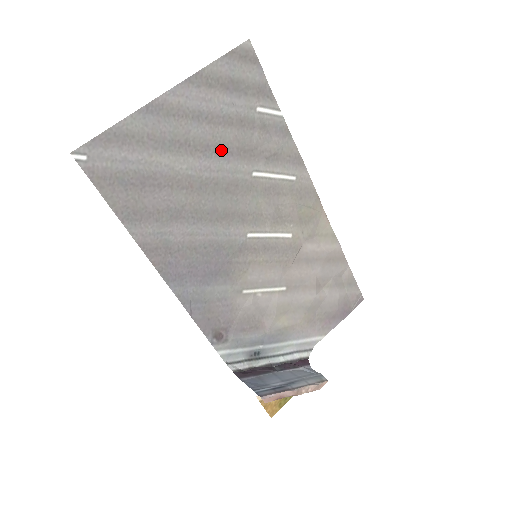
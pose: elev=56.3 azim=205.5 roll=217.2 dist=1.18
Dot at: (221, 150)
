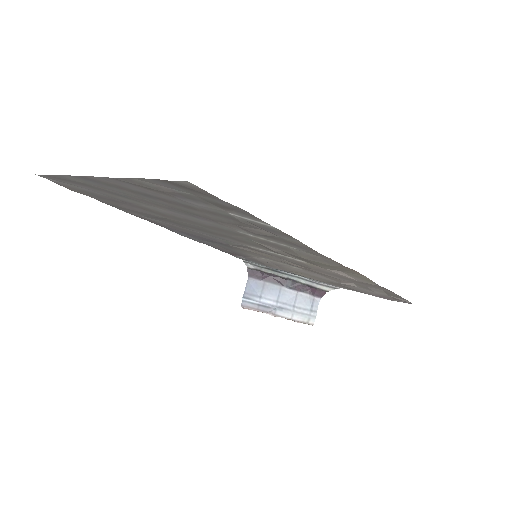
Dot at: (190, 214)
